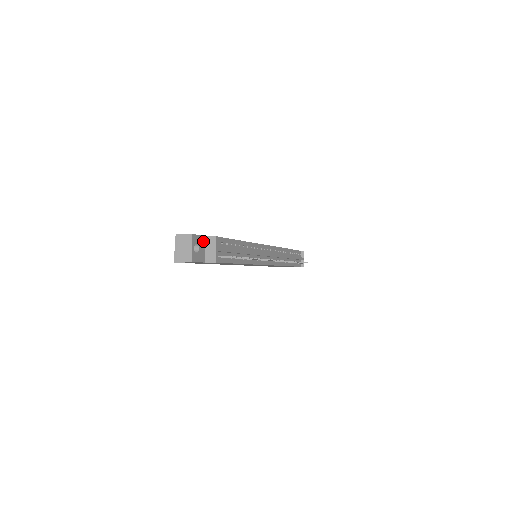
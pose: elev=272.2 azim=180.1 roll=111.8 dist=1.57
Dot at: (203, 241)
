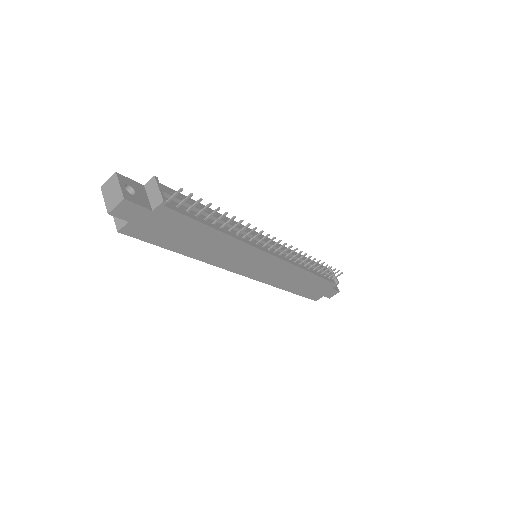
Dot at: (141, 189)
